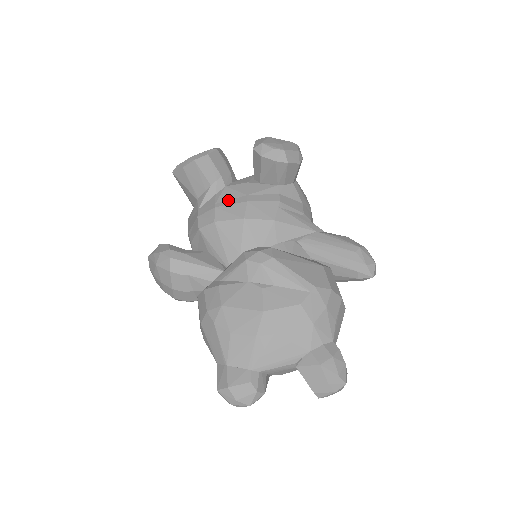
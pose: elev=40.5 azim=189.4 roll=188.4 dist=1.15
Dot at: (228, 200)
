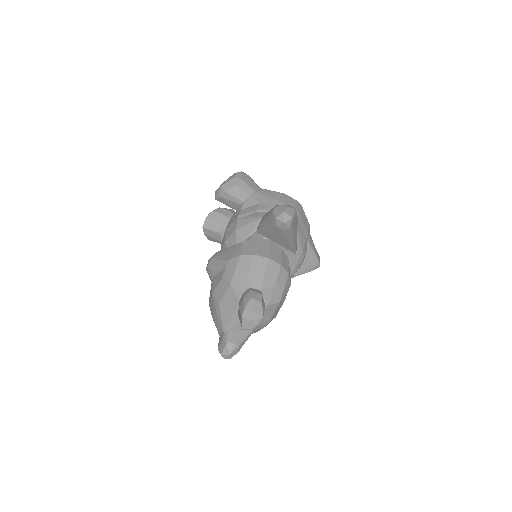
Dot at: occluded
